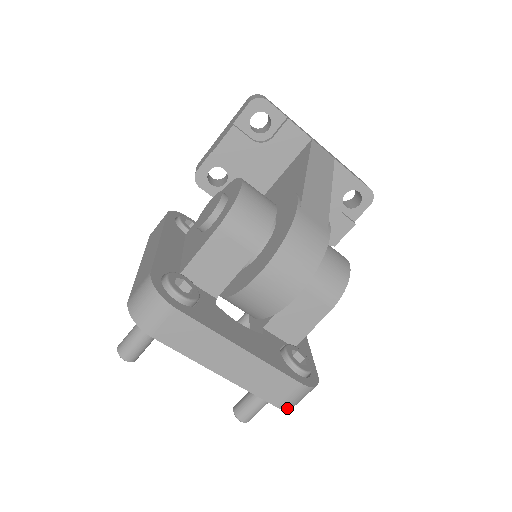
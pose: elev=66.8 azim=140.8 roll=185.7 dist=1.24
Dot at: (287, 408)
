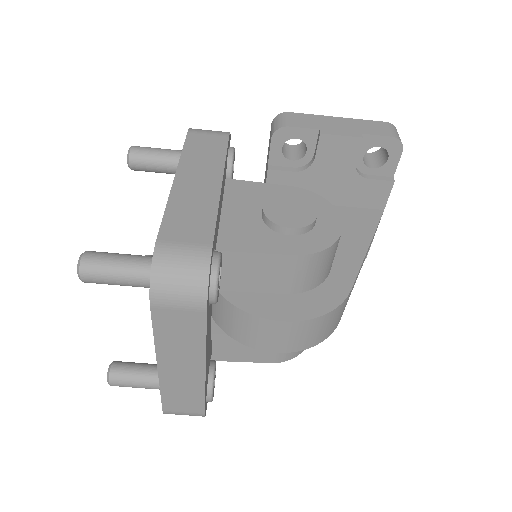
Dot at: (167, 413)
